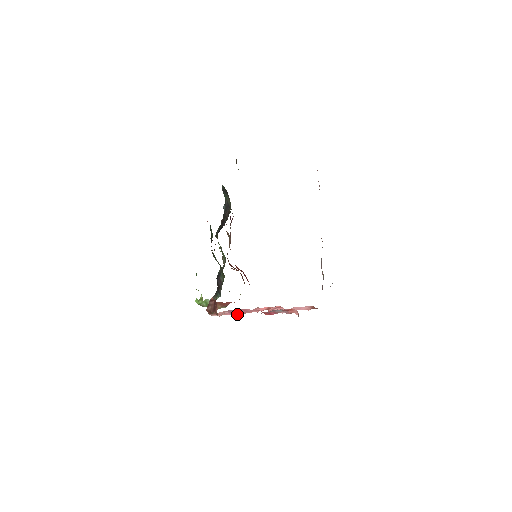
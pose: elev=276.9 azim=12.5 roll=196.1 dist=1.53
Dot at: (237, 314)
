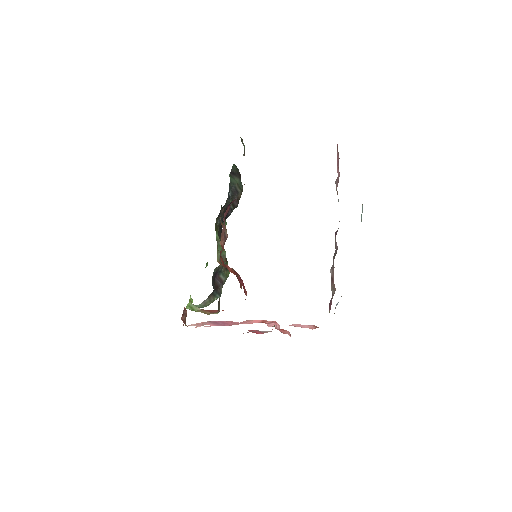
Dot at: (223, 325)
